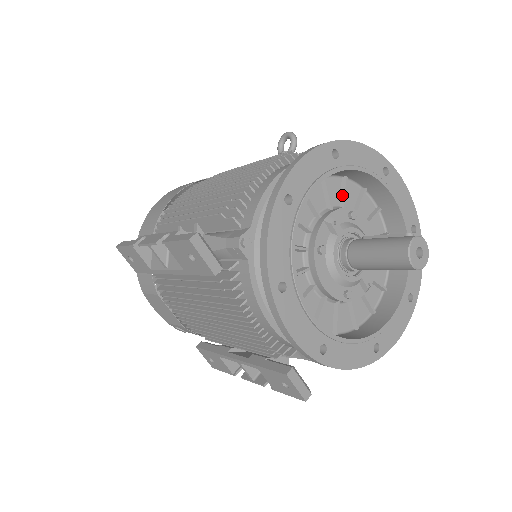
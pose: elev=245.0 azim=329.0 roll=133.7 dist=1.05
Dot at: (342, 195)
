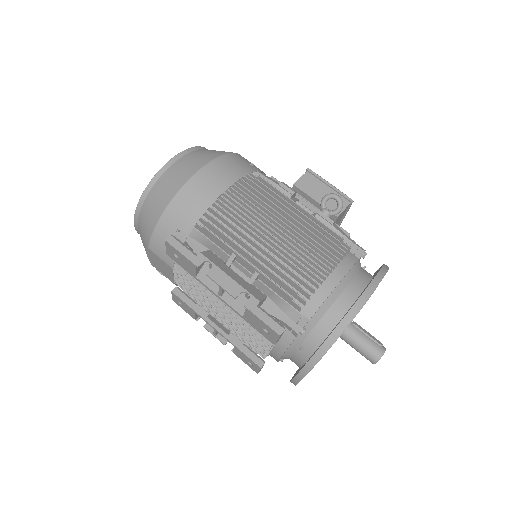
Dot at: occluded
